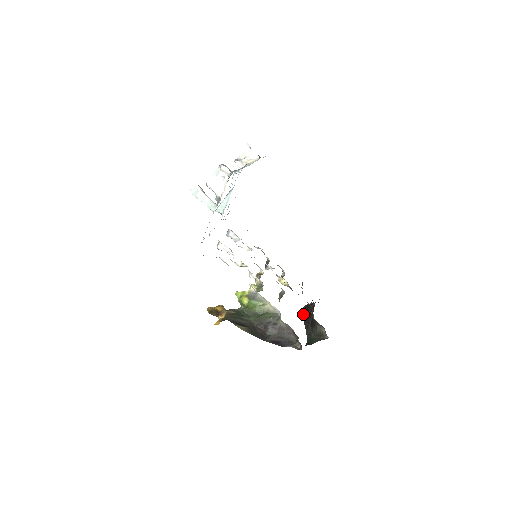
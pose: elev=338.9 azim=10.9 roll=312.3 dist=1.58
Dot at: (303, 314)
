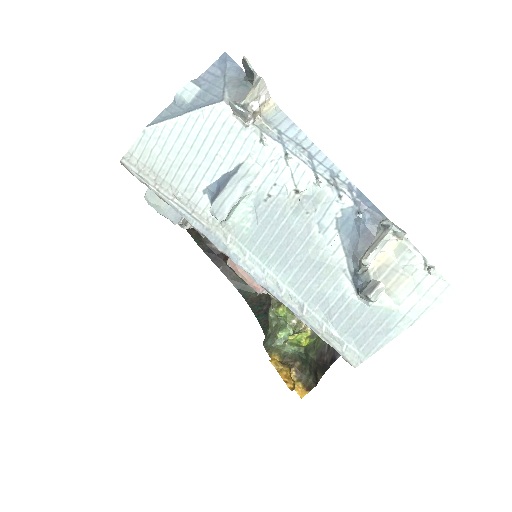
Dot at: (206, 252)
